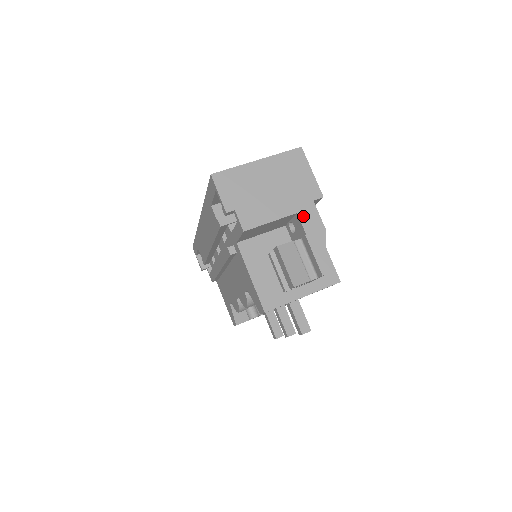
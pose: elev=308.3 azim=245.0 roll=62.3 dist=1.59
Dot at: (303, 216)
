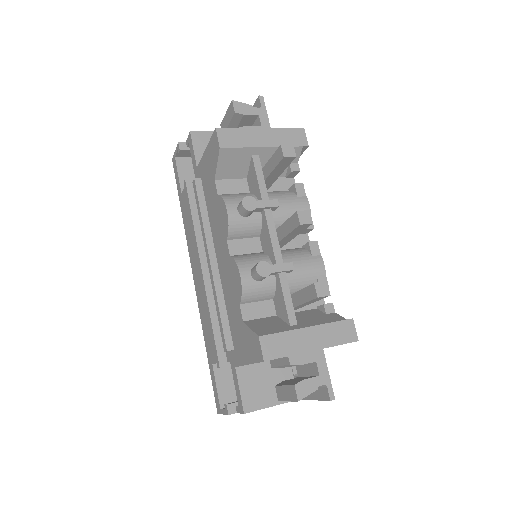
Dot at: occluded
